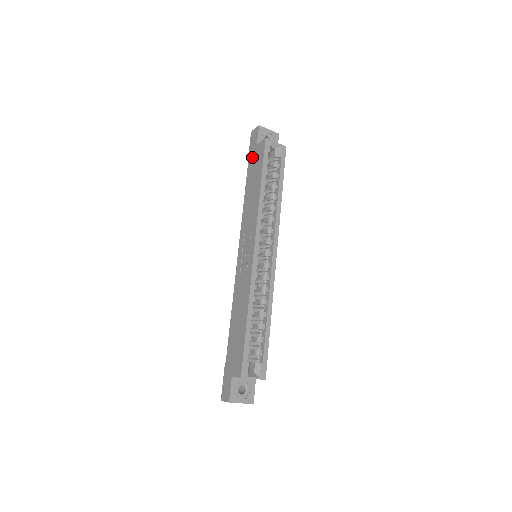
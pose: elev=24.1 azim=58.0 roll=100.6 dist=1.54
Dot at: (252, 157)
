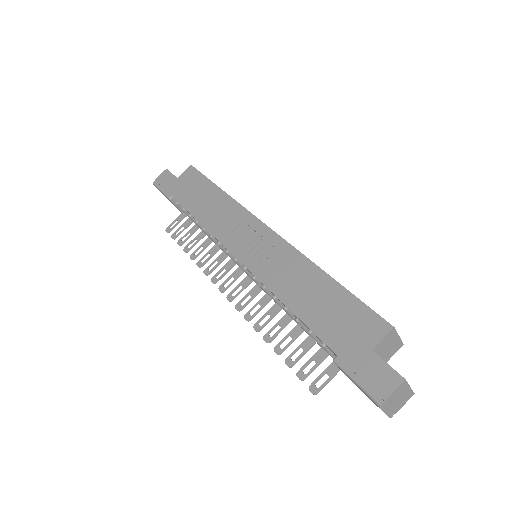
Dot at: (178, 188)
